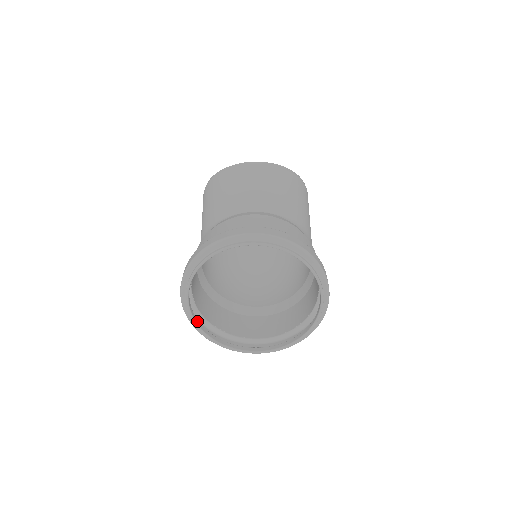
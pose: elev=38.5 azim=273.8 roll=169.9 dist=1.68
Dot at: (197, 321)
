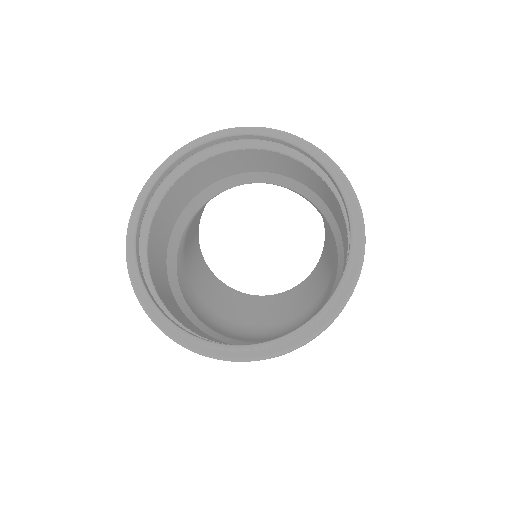
Dot at: (148, 291)
